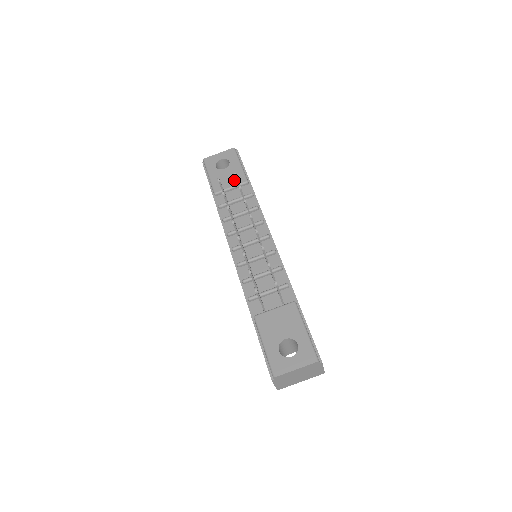
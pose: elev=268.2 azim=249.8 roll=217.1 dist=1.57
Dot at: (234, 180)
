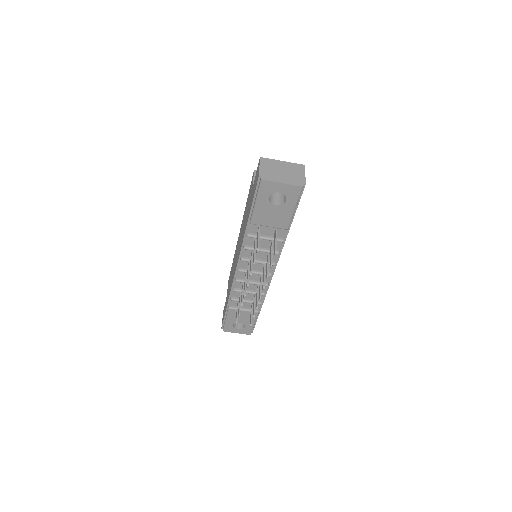
Dot at: (277, 223)
